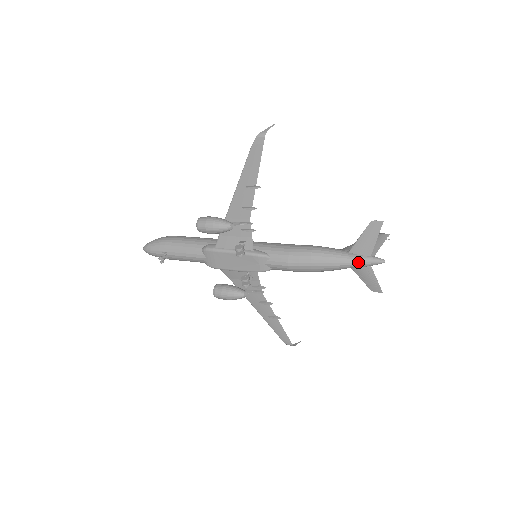
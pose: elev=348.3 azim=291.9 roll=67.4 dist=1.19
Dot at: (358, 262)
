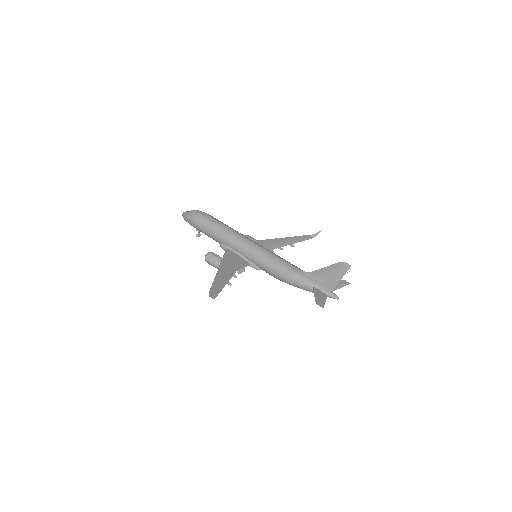
Dot at: occluded
